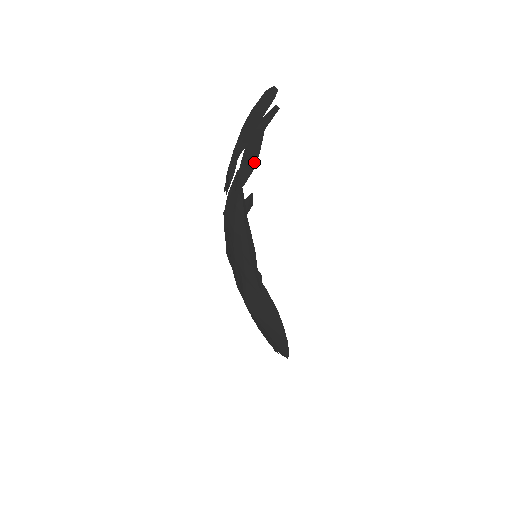
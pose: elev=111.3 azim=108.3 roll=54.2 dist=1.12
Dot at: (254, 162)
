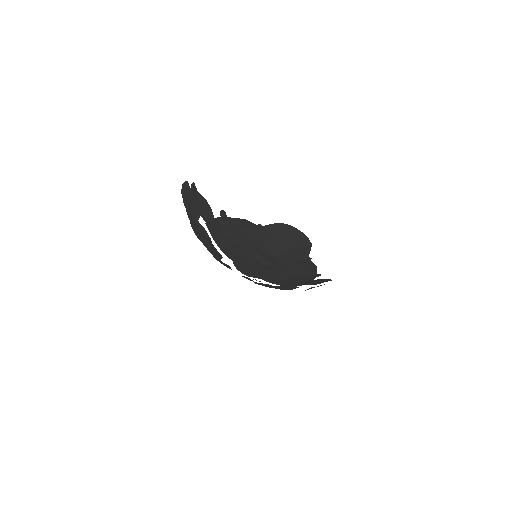
Dot at: (207, 205)
